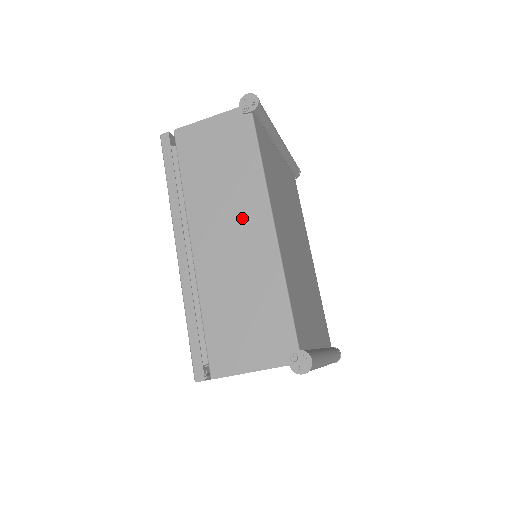
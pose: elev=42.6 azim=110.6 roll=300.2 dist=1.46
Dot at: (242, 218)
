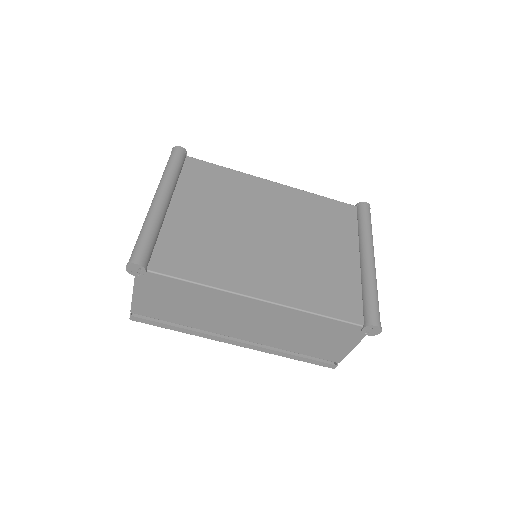
Dot at: (239, 312)
